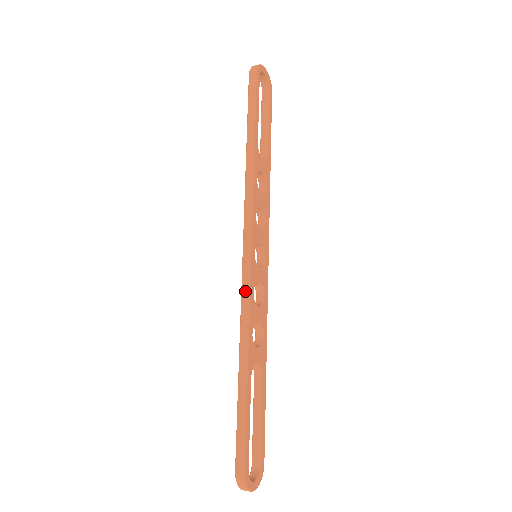
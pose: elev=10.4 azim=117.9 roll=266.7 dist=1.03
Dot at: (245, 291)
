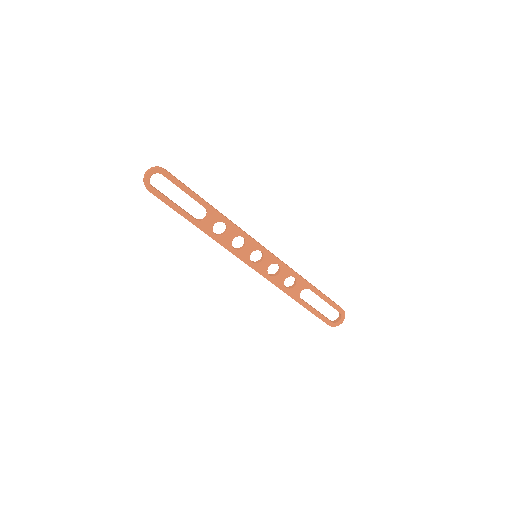
Dot at: occluded
